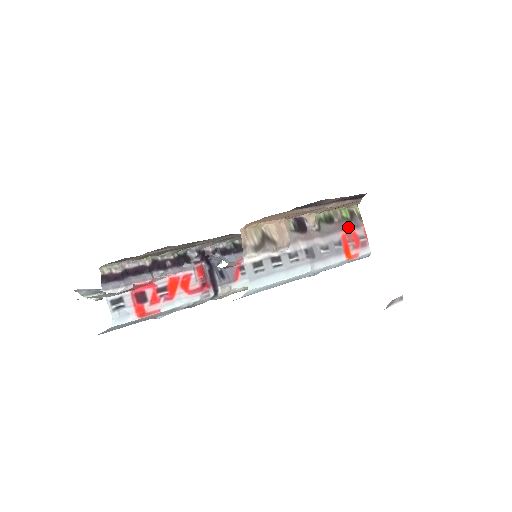
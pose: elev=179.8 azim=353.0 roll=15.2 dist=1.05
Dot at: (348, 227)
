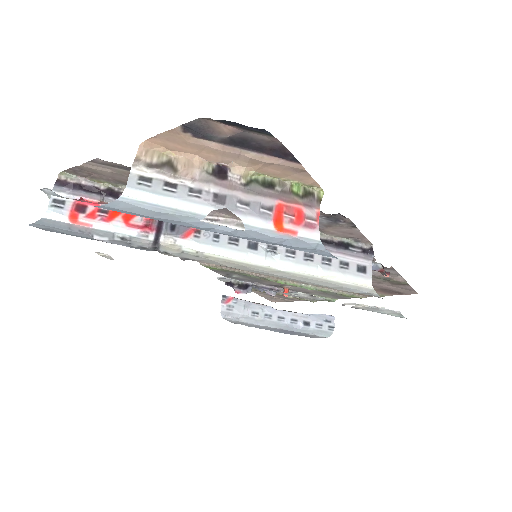
Dot at: (293, 201)
